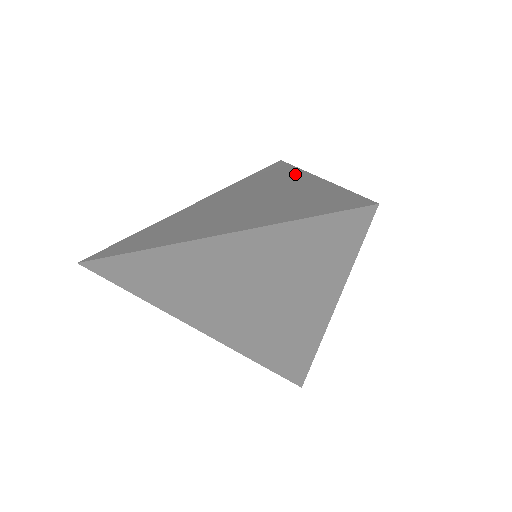
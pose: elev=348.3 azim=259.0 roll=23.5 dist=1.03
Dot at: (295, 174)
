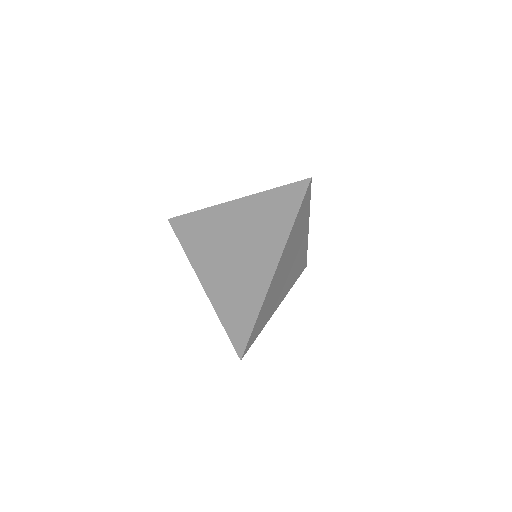
Dot at: (277, 247)
